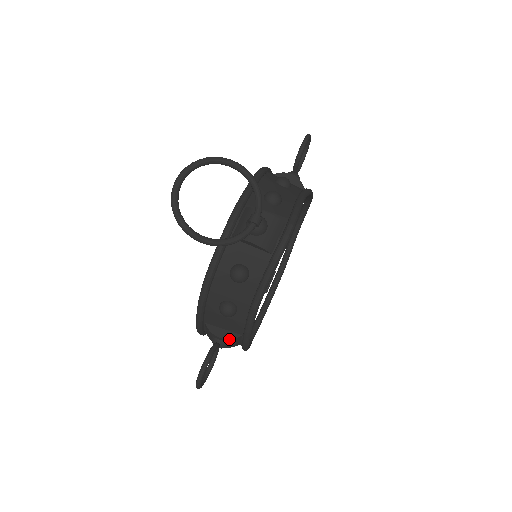
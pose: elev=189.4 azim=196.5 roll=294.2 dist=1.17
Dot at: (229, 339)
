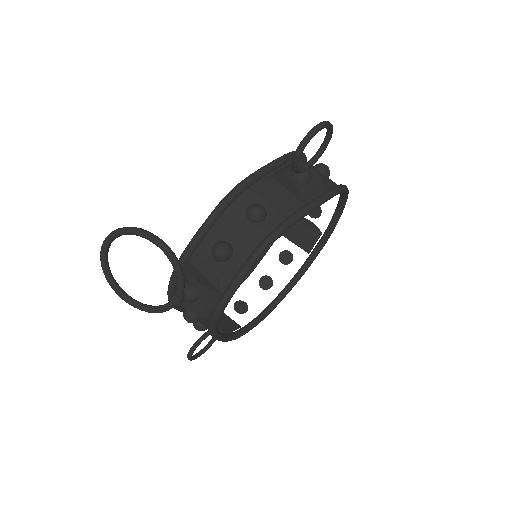
Dot at: occluded
